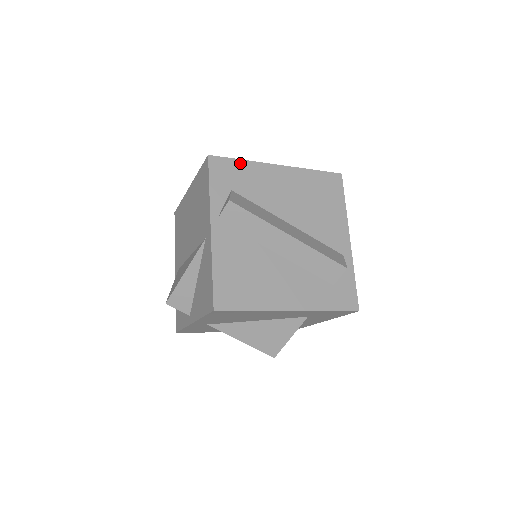
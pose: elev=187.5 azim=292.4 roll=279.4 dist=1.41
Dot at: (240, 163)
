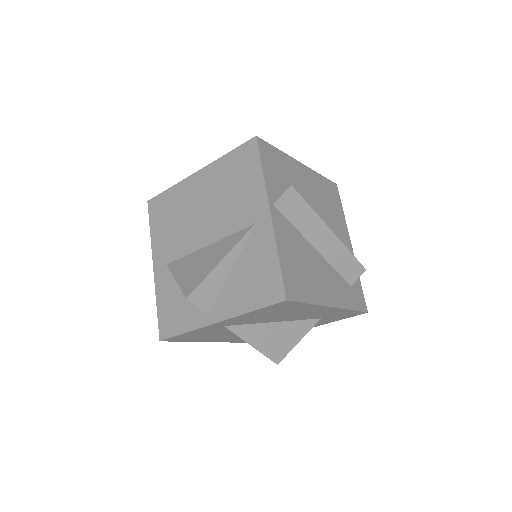
Dot at: (278, 152)
